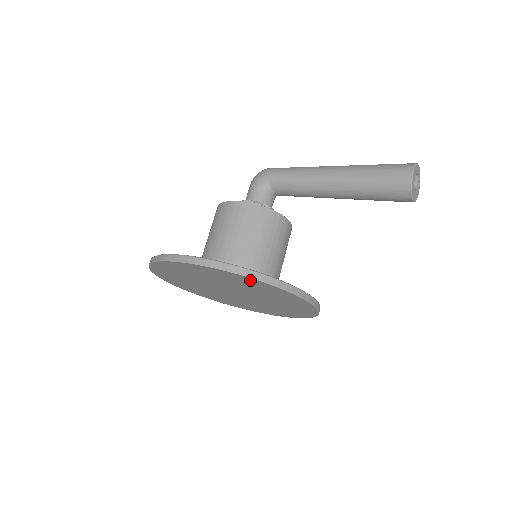
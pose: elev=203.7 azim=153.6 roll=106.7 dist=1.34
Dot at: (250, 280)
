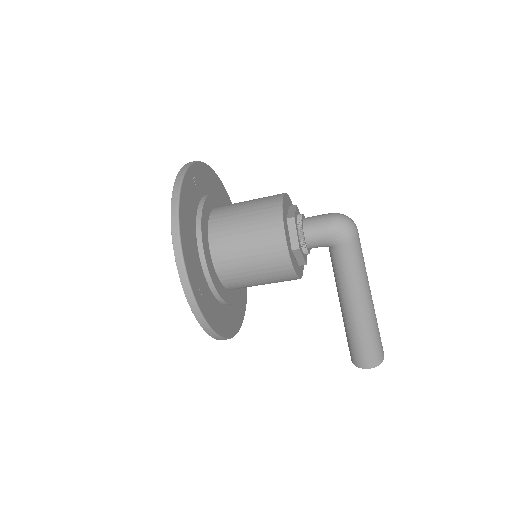
Dot at: occluded
